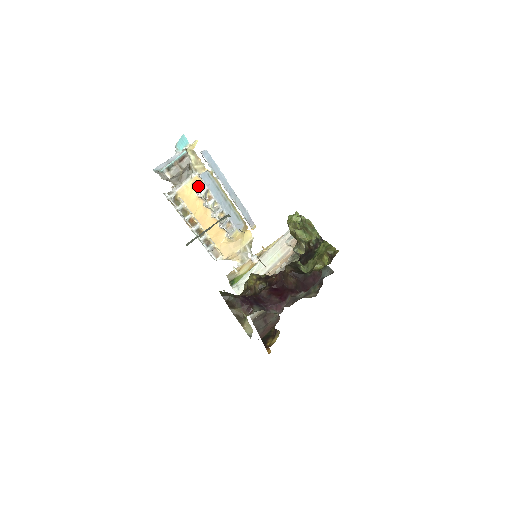
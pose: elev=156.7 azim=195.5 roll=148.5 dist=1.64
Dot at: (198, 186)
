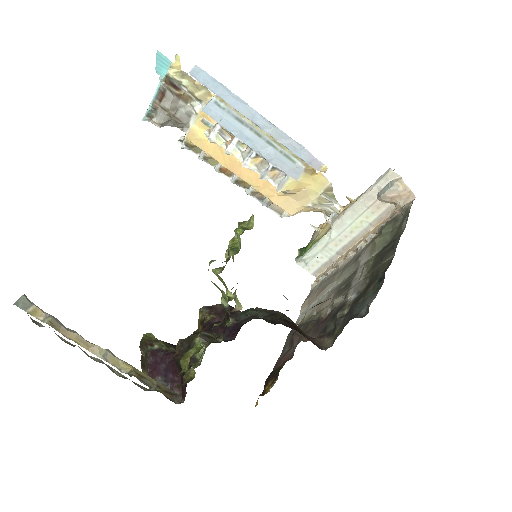
Dot at: (211, 122)
